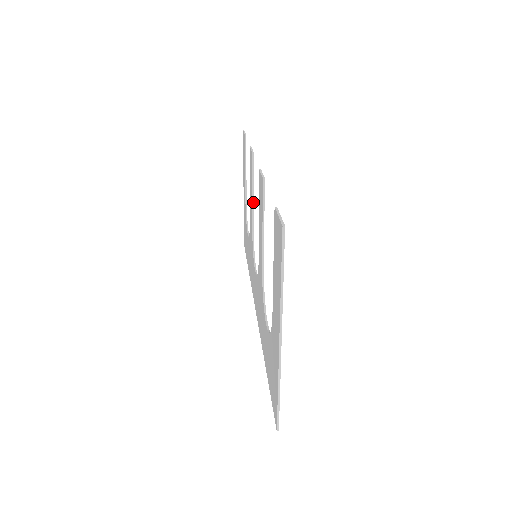
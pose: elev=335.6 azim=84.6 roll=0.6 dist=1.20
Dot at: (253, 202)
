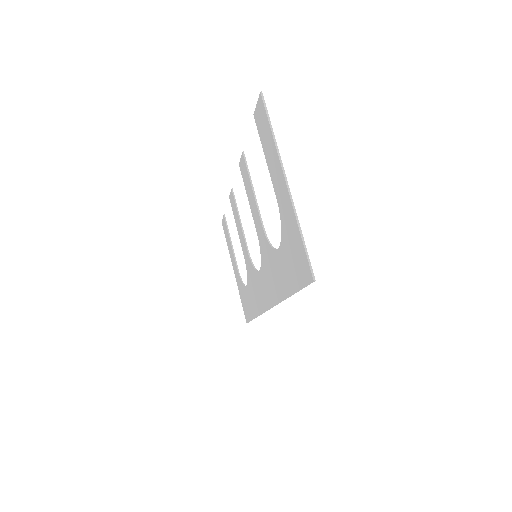
Dot at: (242, 227)
